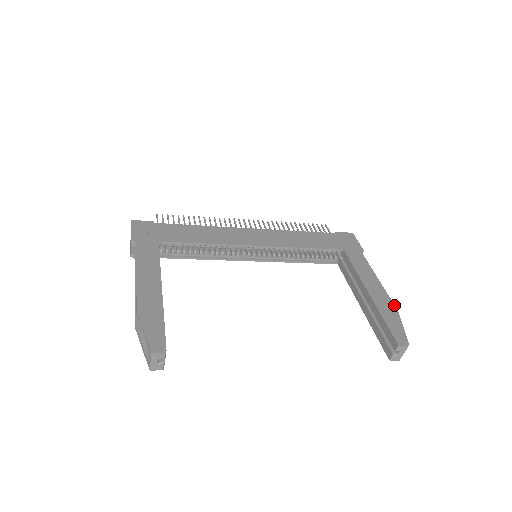
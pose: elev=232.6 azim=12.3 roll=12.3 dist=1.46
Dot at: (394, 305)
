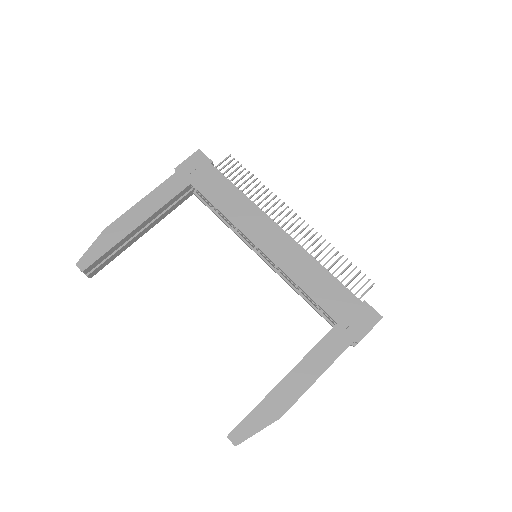
Dot at: (287, 410)
